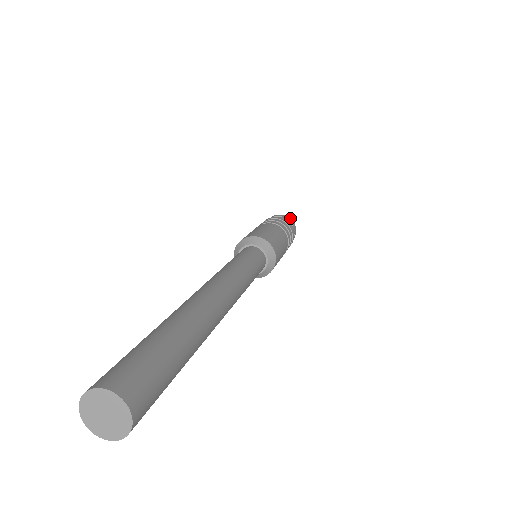
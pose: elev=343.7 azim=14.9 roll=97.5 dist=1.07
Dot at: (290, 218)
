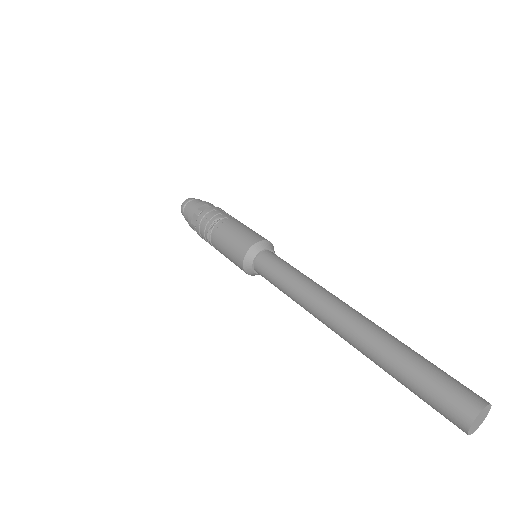
Dot at: occluded
